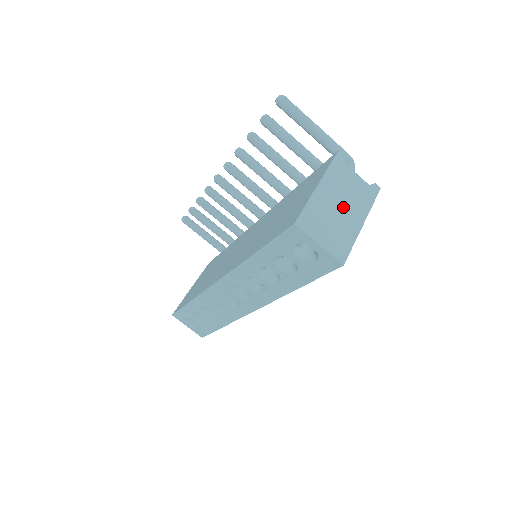
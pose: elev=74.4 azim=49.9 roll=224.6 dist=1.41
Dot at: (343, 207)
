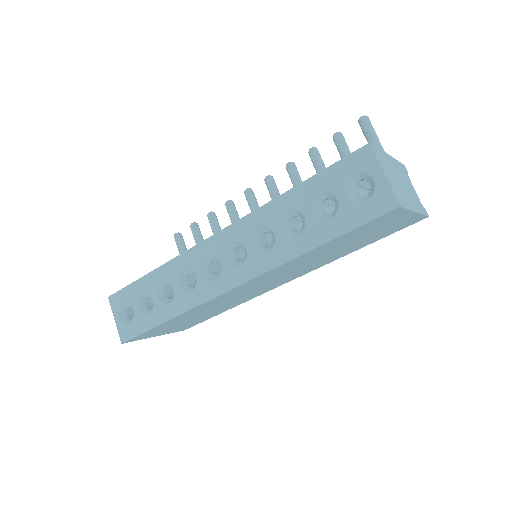
Dot at: (404, 186)
